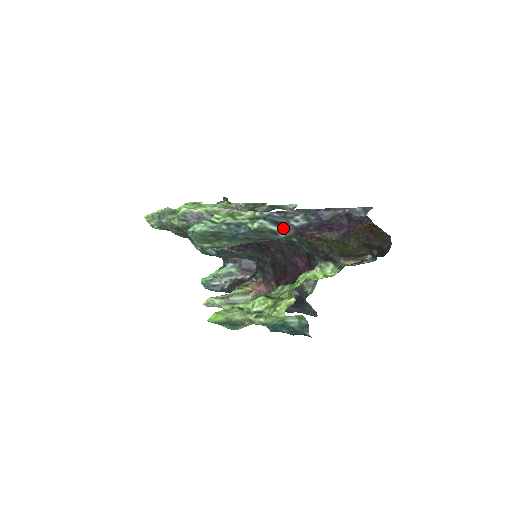
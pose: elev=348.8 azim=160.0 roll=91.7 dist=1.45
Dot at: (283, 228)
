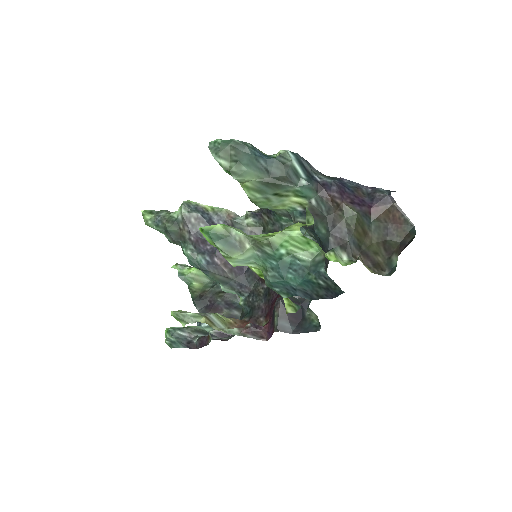
Dot at: (306, 176)
